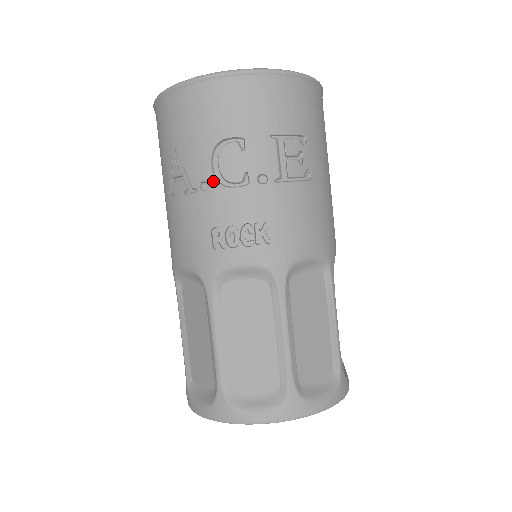
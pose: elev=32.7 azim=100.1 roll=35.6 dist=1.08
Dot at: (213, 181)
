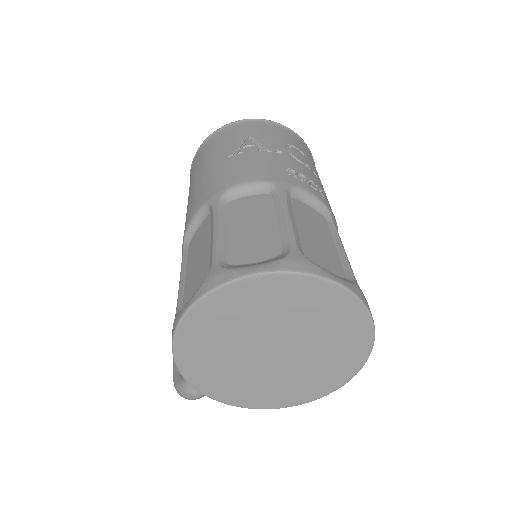
Dot at: (287, 153)
